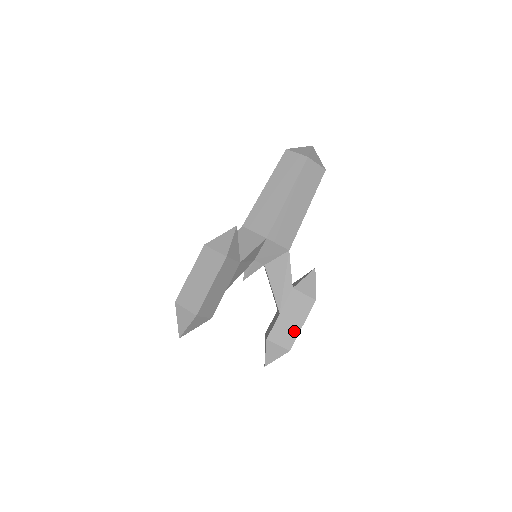
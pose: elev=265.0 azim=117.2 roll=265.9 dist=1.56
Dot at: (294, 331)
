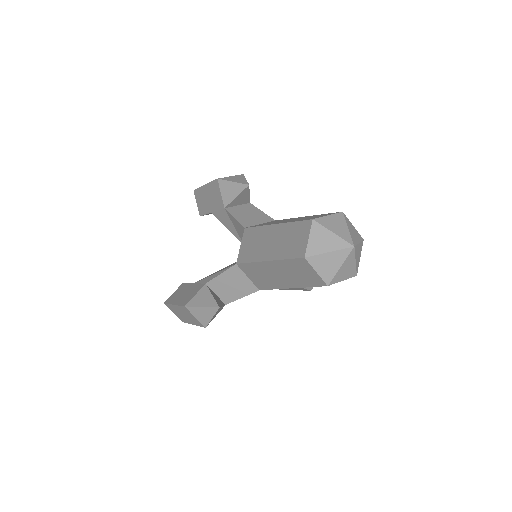
Dot at: occluded
